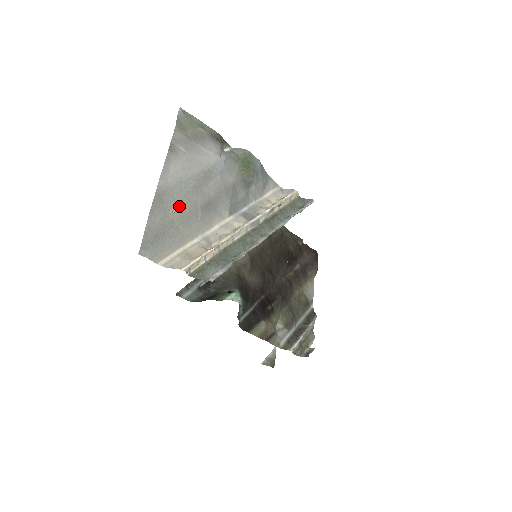
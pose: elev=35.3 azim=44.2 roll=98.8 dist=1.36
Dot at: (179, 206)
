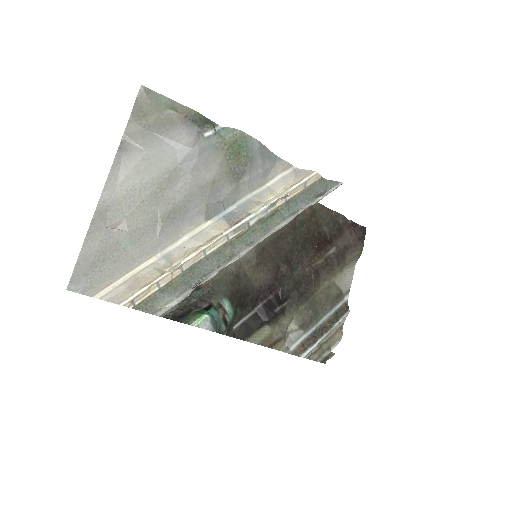
Dot at: (129, 221)
